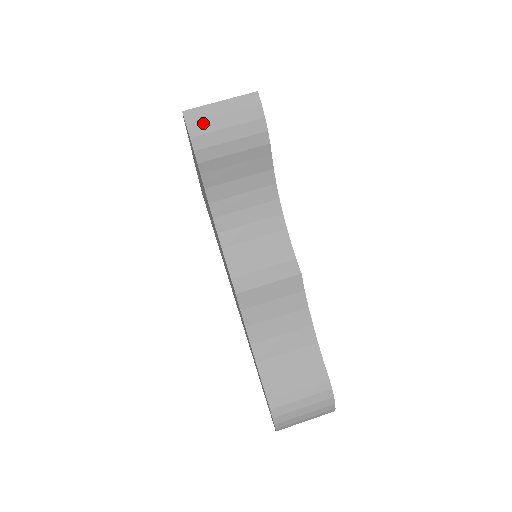
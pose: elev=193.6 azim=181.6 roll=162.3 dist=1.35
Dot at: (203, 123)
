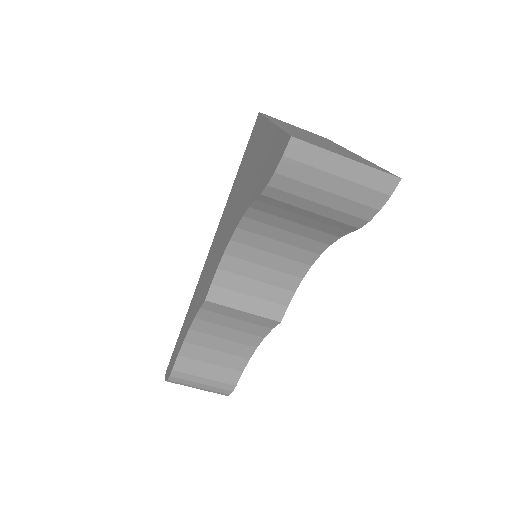
Dot at: (305, 168)
